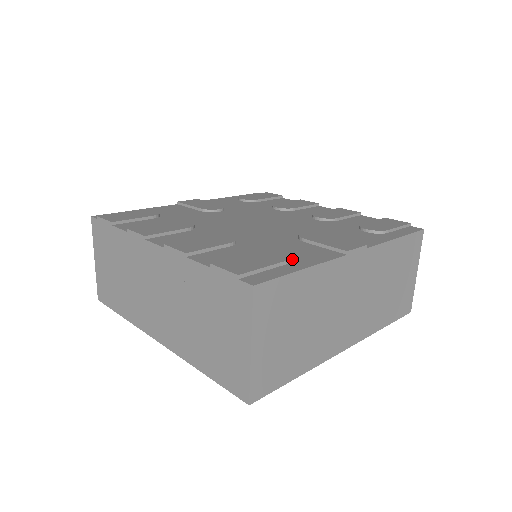
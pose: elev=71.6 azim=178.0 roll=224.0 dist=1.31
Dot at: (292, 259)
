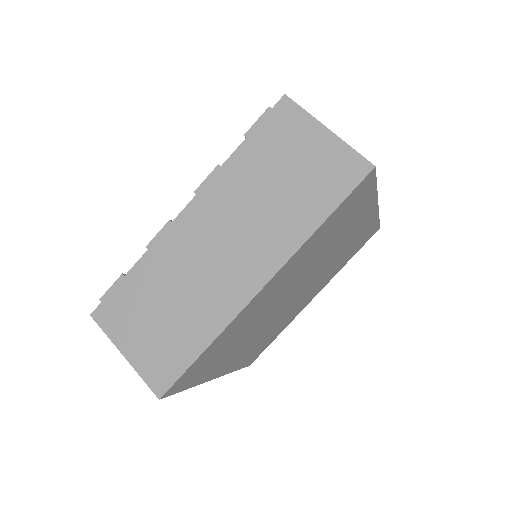
Dot at: occluded
